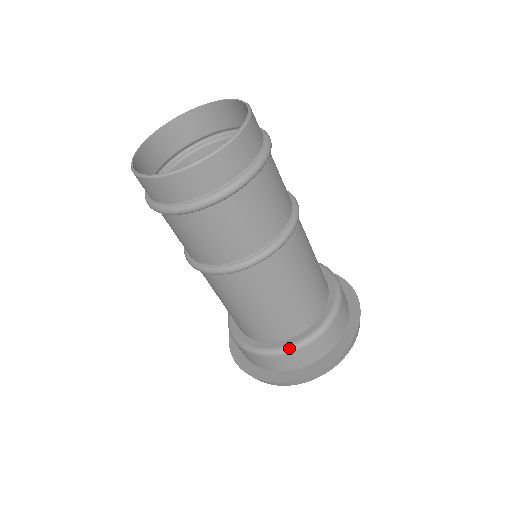
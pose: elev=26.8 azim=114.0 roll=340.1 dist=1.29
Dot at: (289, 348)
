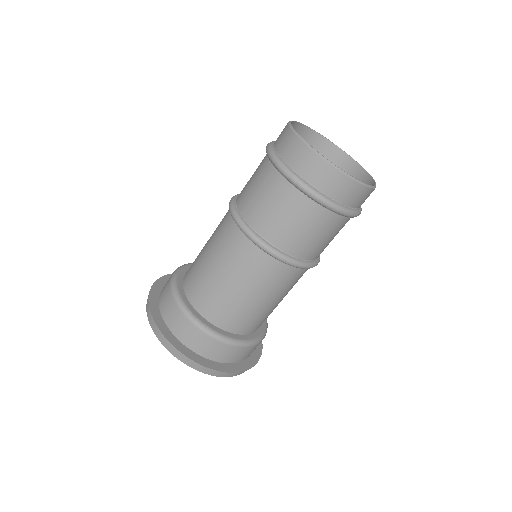
Dot at: (221, 336)
